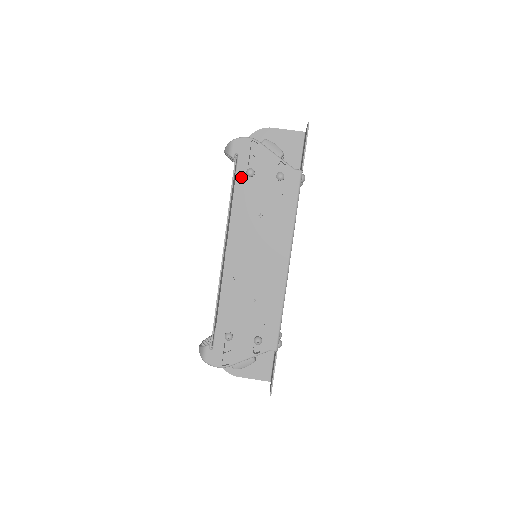
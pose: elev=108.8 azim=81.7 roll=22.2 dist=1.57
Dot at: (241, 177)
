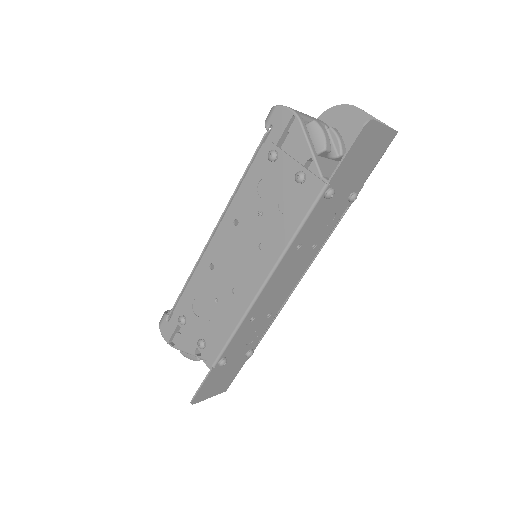
Dot at: (262, 157)
